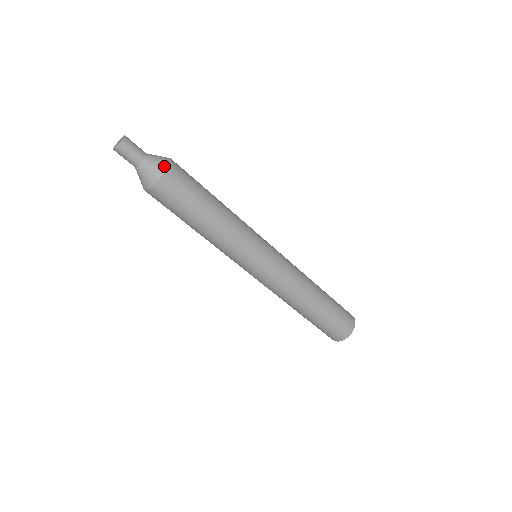
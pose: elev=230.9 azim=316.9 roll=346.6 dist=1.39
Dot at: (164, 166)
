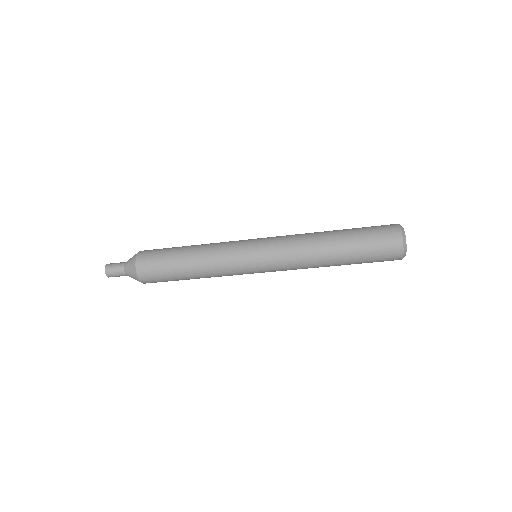
Dot at: (134, 271)
